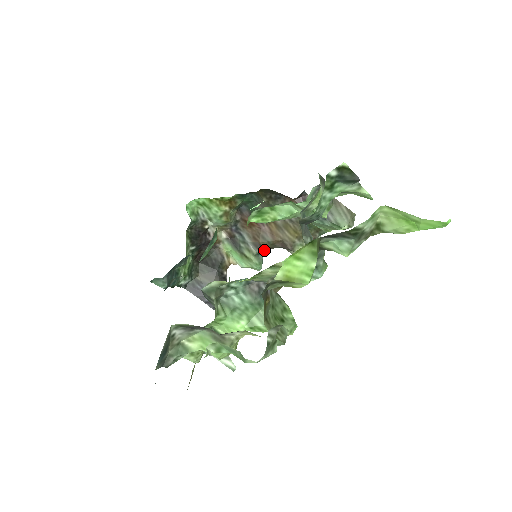
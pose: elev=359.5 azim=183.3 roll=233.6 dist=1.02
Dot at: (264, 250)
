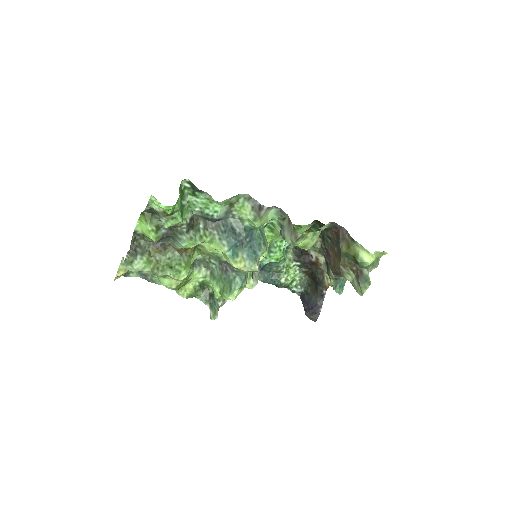
Dot at: (336, 275)
